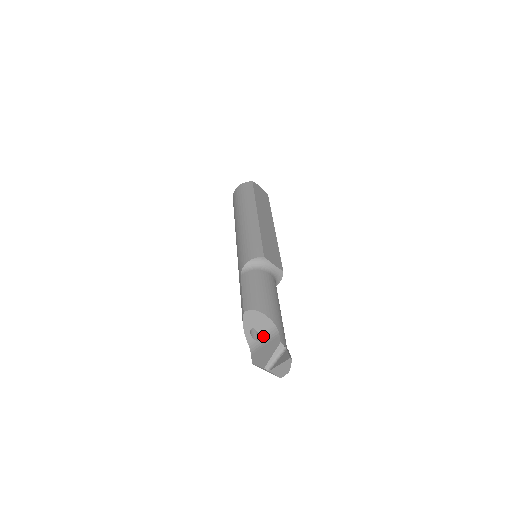
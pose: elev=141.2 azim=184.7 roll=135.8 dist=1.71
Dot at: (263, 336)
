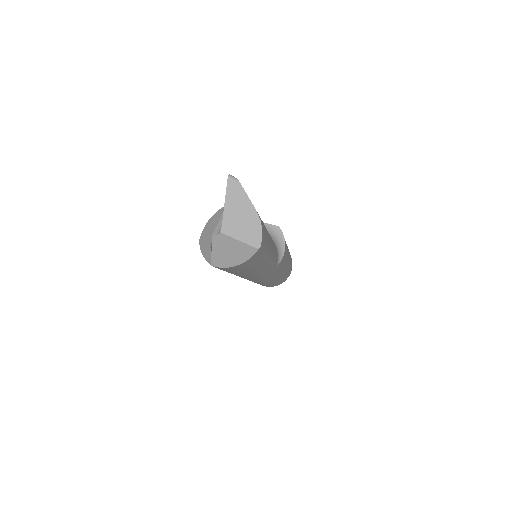
Dot at: occluded
